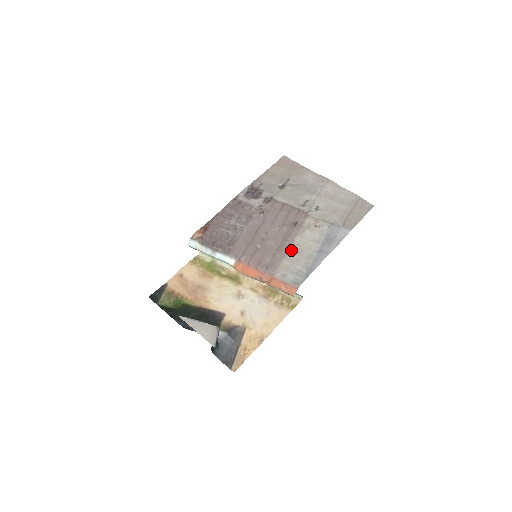
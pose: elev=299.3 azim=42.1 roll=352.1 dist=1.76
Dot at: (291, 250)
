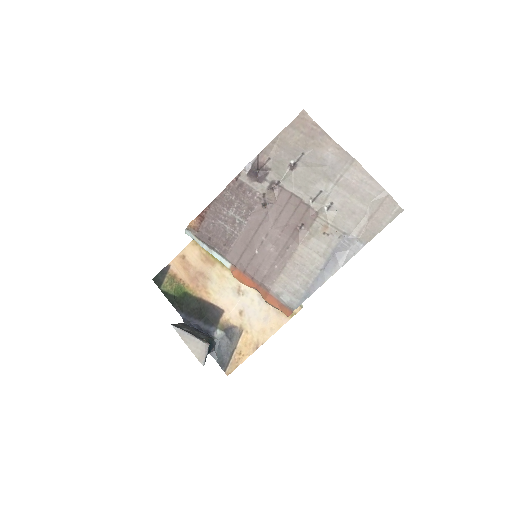
Dot at: (291, 262)
